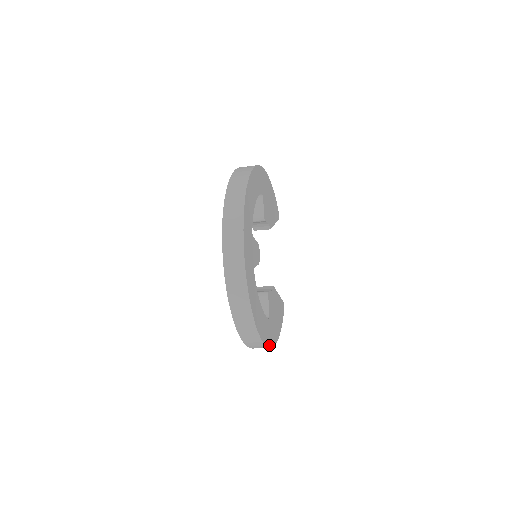
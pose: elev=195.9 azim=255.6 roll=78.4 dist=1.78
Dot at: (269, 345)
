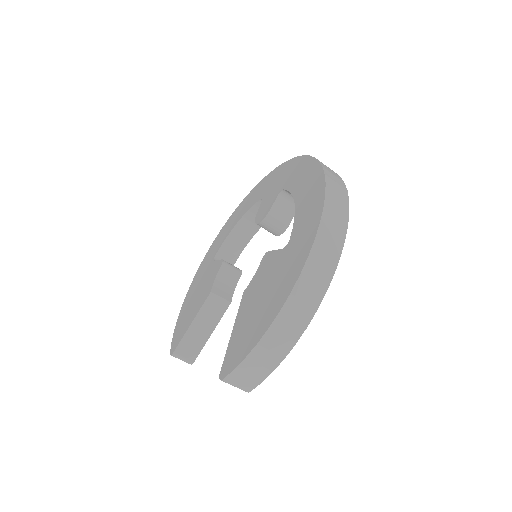
Dot at: (339, 250)
